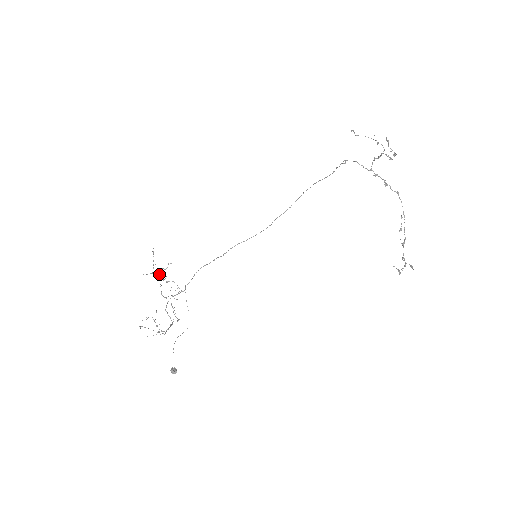
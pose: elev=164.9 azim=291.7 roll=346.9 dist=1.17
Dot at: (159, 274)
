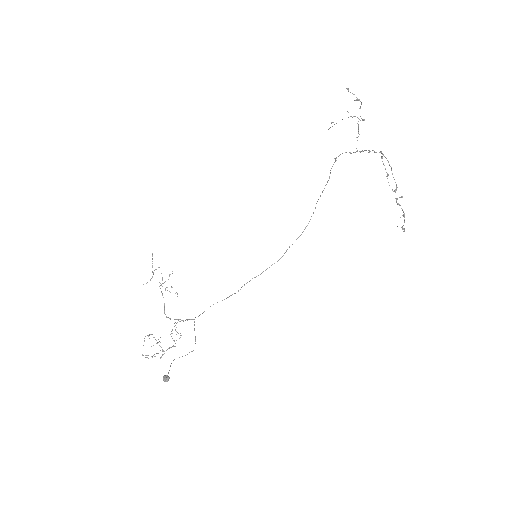
Dot at: occluded
